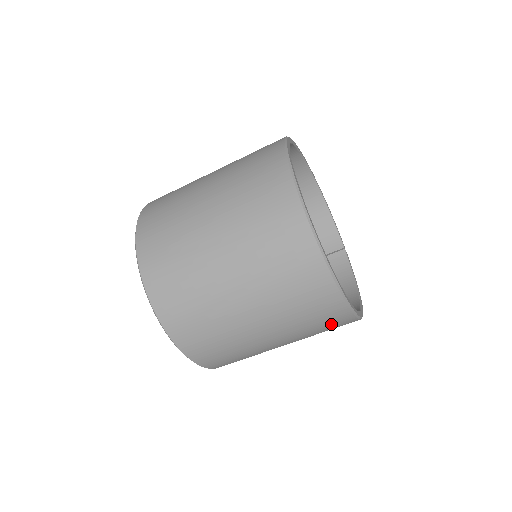
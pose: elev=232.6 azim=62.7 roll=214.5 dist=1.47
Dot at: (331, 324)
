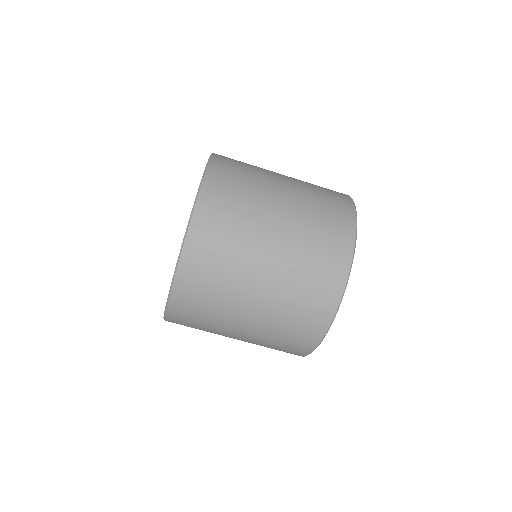
Dot at: occluded
